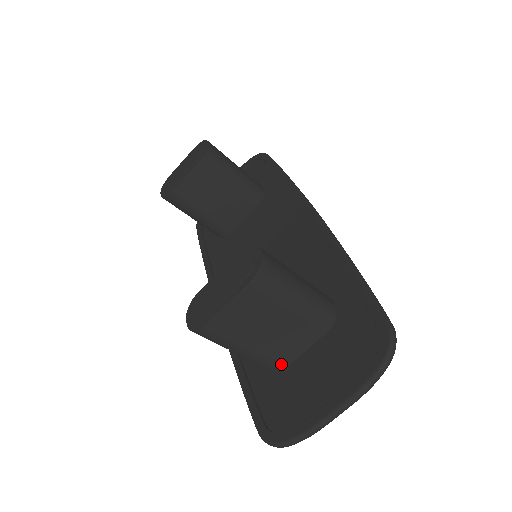
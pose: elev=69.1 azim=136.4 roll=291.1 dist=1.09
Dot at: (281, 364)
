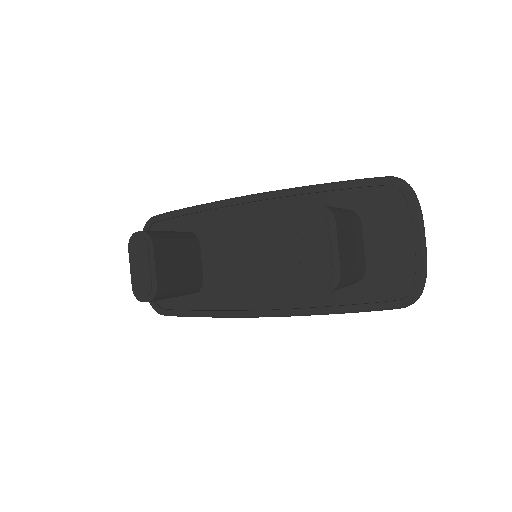
Dot at: (364, 267)
